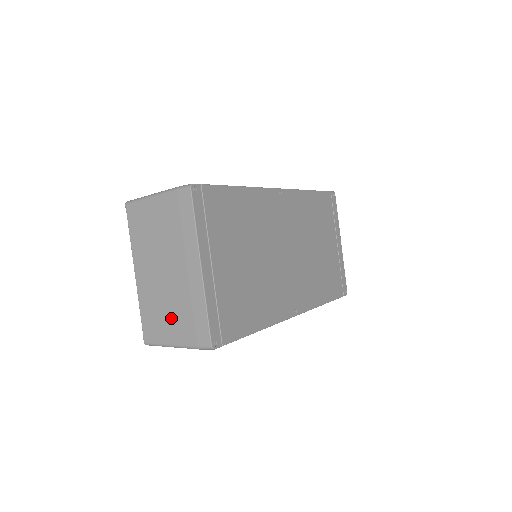
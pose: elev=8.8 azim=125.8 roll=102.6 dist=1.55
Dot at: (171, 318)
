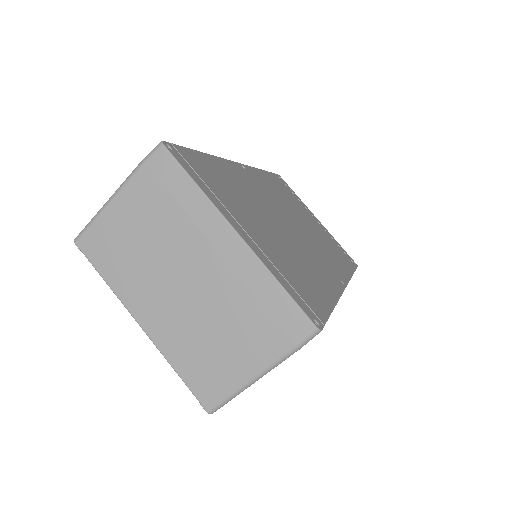
Dot at: (231, 339)
